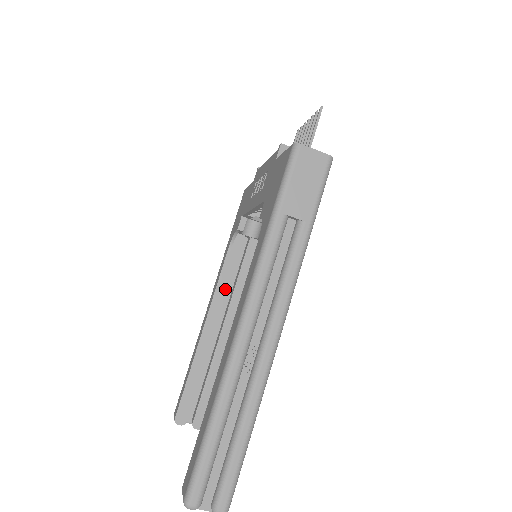
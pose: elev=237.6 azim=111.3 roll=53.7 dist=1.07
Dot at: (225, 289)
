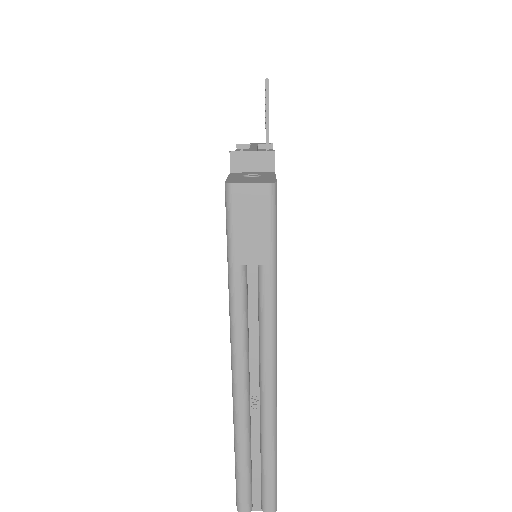
Dot at: occluded
